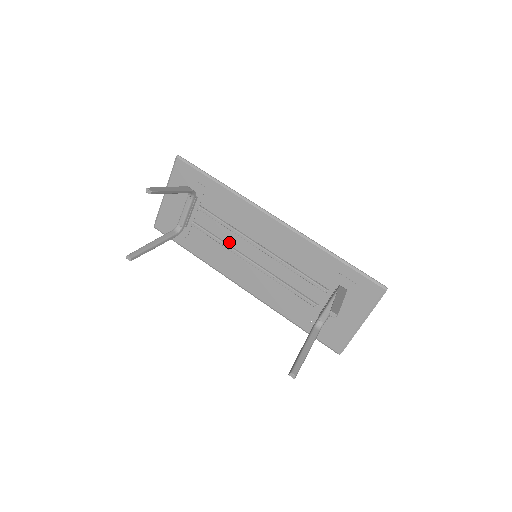
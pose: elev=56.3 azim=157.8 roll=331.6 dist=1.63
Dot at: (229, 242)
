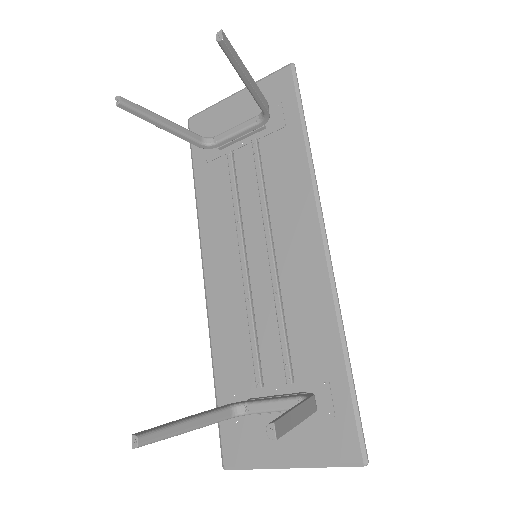
Dot at: (244, 211)
